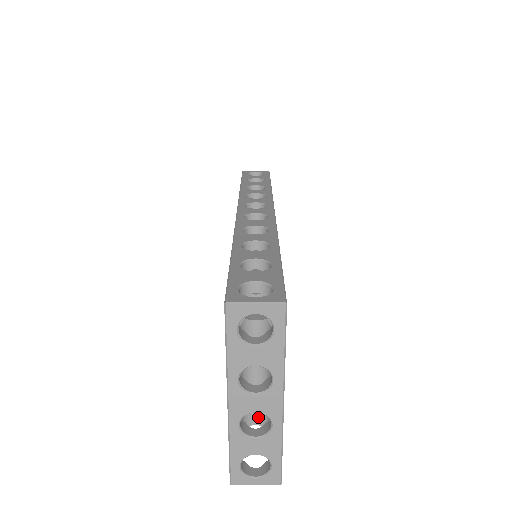
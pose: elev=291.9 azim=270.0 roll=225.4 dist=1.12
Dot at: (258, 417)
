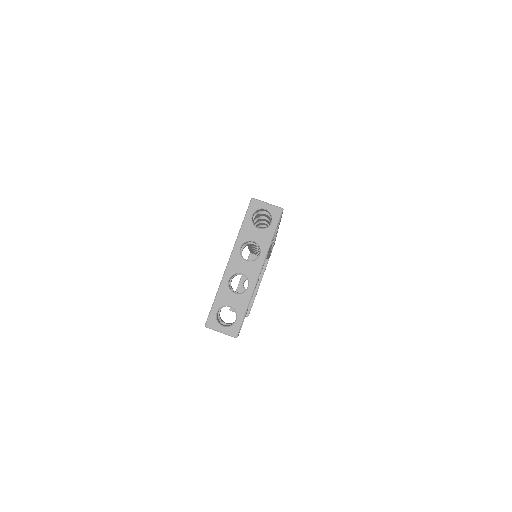
Dot at: occluded
